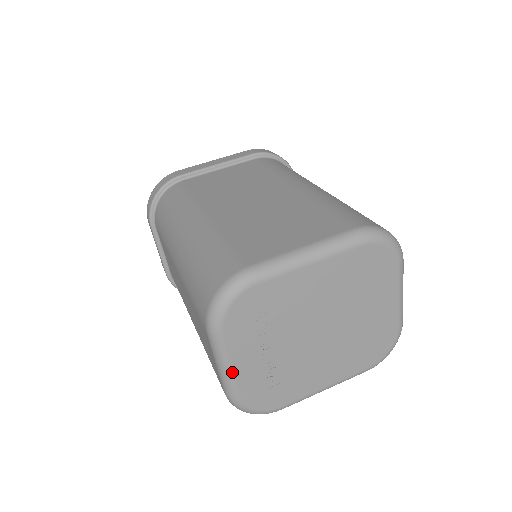
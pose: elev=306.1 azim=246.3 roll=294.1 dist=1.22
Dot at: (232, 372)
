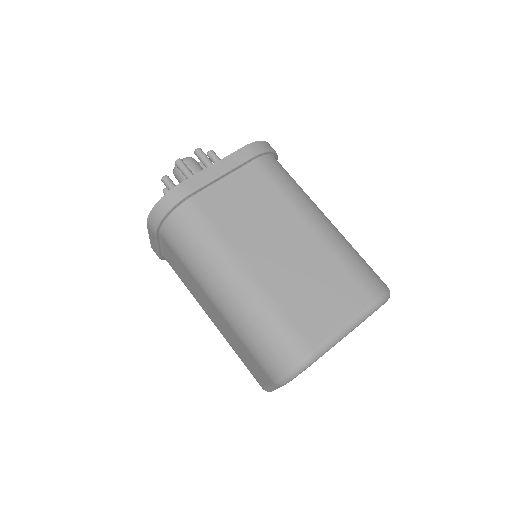
Dot at: occluded
